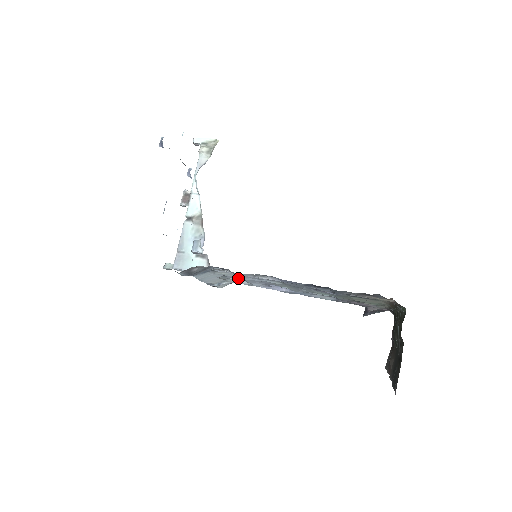
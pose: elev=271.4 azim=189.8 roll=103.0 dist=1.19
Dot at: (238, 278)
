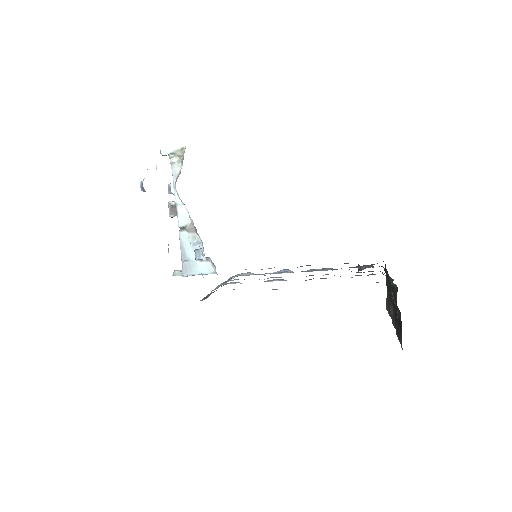
Dot at: occluded
